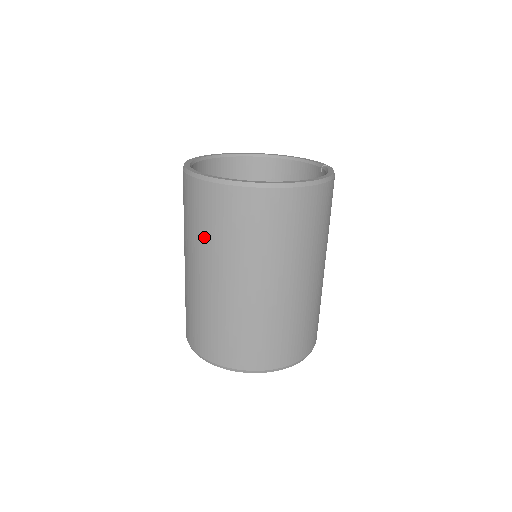
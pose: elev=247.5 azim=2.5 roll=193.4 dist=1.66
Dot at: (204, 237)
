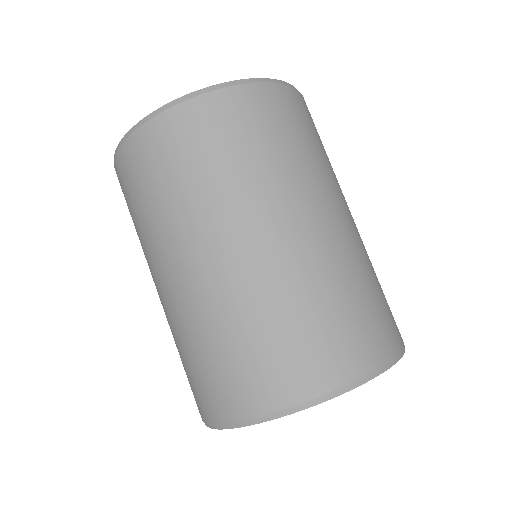
Dot at: (269, 164)
